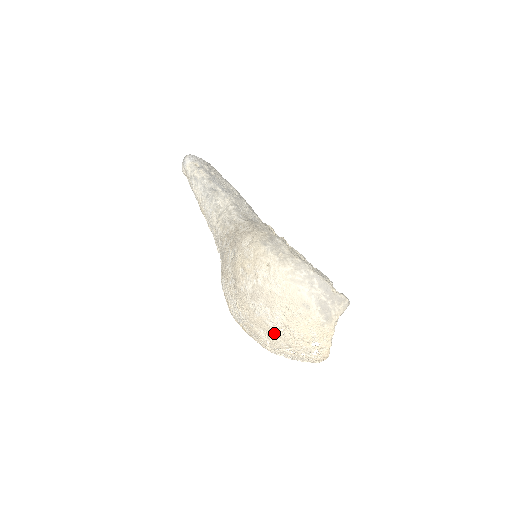
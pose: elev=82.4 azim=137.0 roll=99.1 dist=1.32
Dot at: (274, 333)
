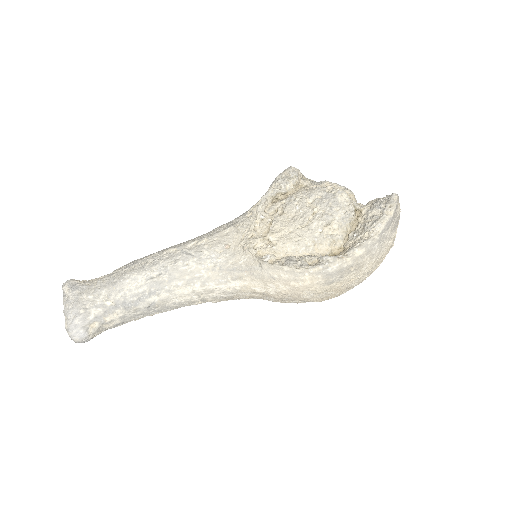
Dot at: occluded
